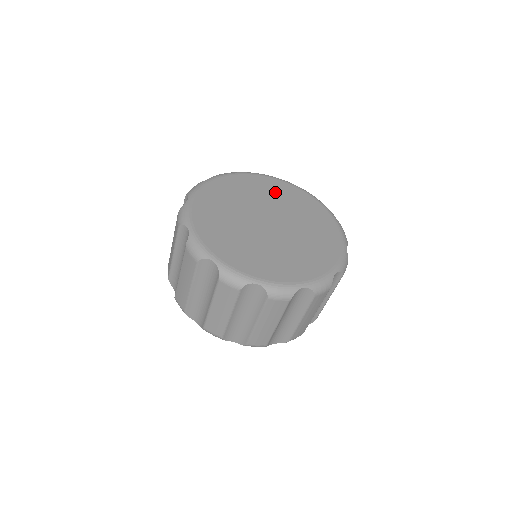
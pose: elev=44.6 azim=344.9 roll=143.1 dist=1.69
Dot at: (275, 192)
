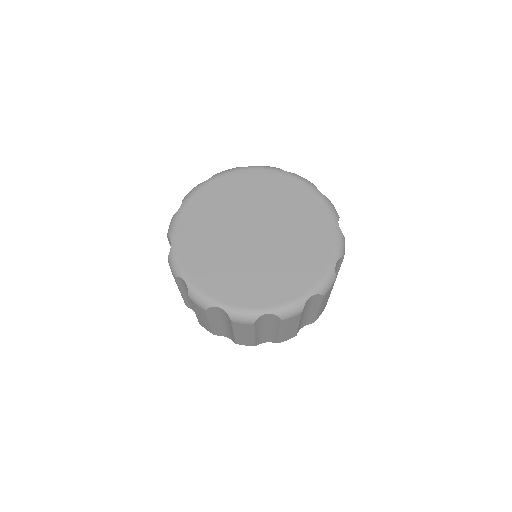
Dot at: (225, 197)
